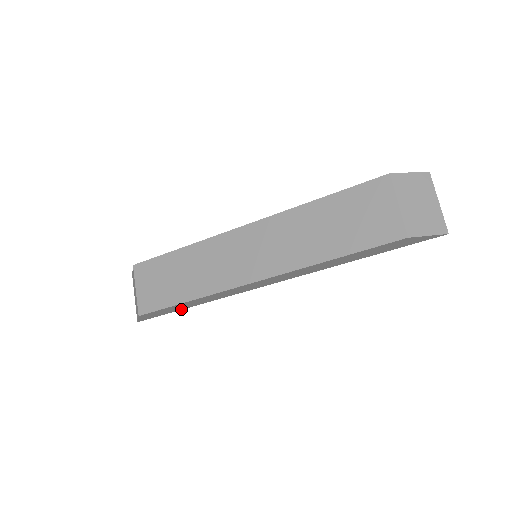
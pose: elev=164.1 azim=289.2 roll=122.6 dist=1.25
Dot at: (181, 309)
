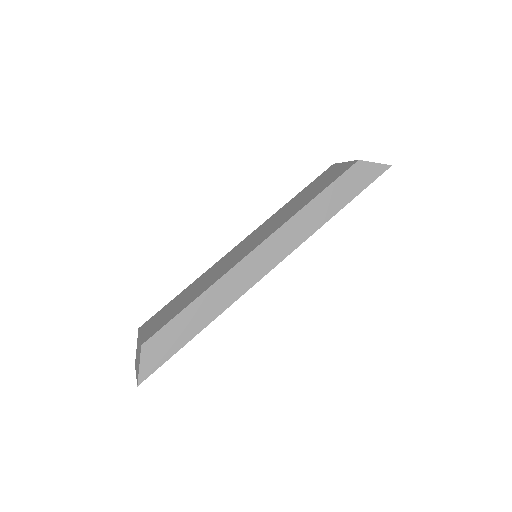
Dot at: (189, 339)
